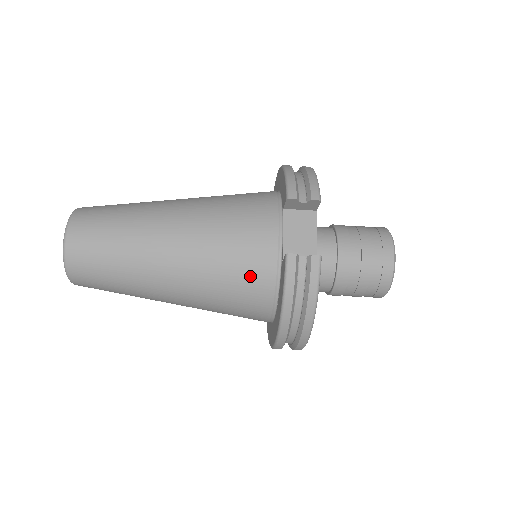
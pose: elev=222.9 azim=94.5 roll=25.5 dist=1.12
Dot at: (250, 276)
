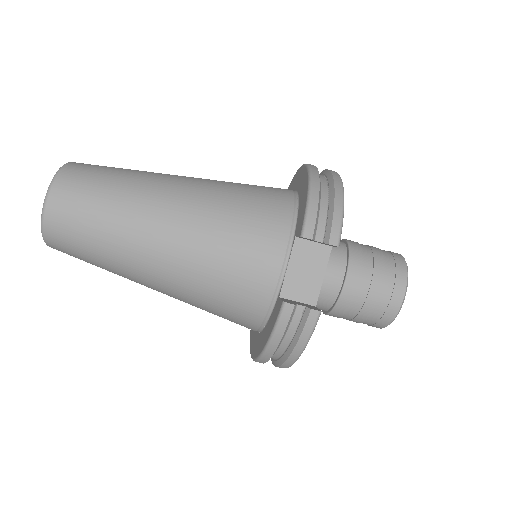
Dot at: (241, 300)
